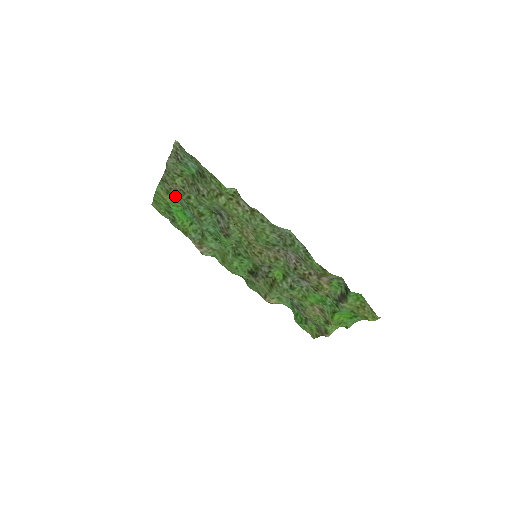
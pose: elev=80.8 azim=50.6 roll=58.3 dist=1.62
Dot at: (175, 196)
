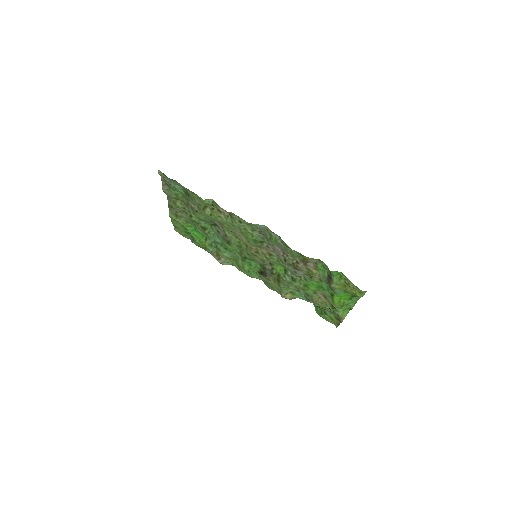
Dot at: (183, 218)
